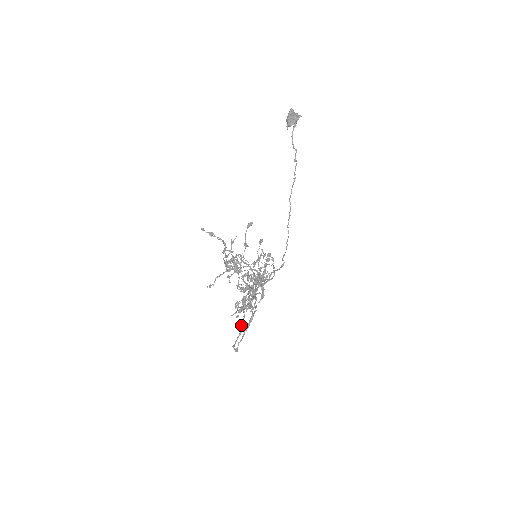
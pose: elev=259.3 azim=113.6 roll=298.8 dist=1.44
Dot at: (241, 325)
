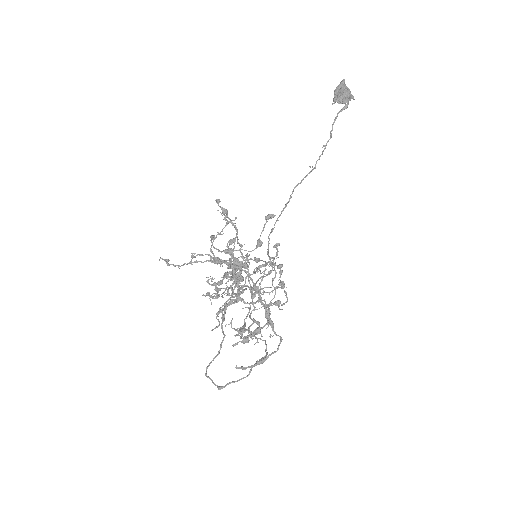
Dot at: (220, 346)
